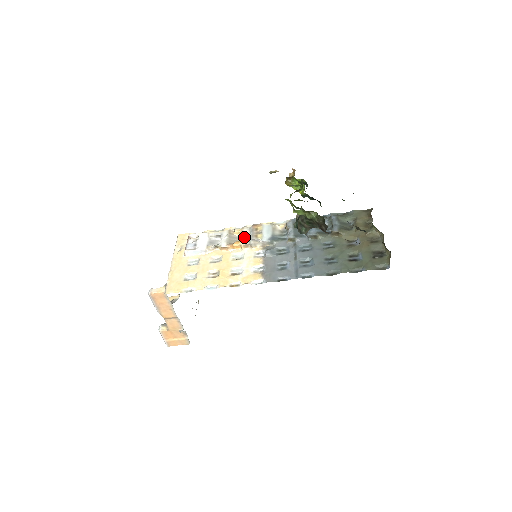
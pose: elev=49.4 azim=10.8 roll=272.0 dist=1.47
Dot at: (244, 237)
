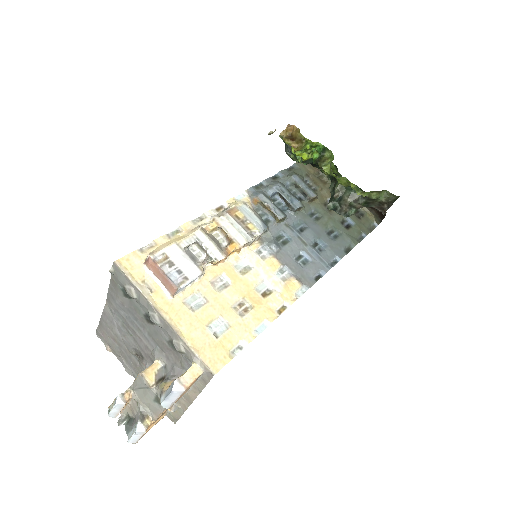
Dot at: (233, 234)
